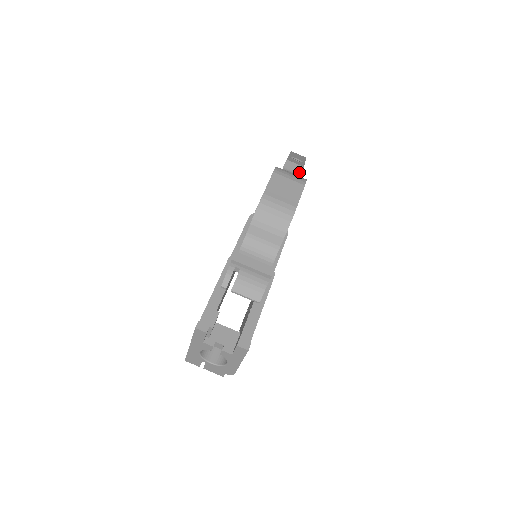
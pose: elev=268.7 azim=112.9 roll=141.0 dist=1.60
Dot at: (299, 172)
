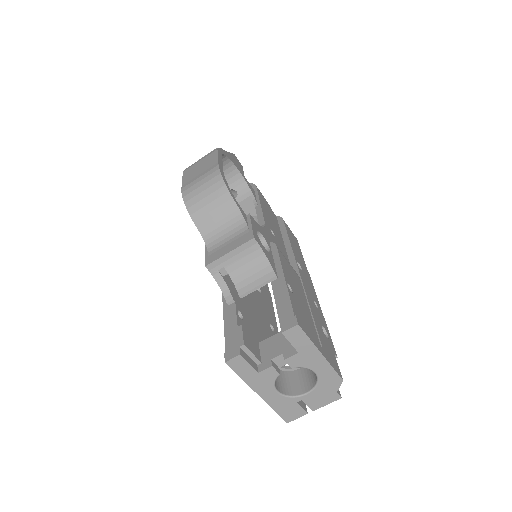
Dot at: occluded
